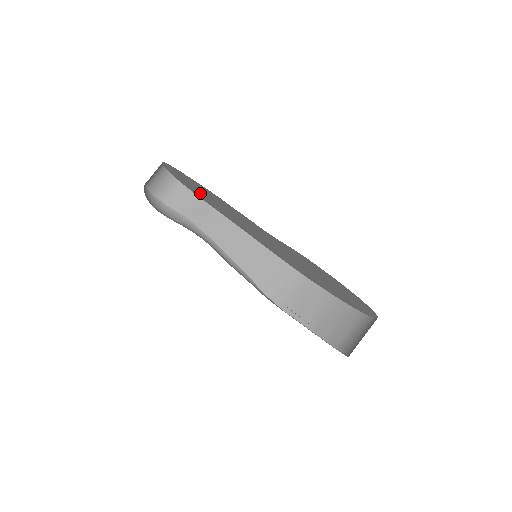
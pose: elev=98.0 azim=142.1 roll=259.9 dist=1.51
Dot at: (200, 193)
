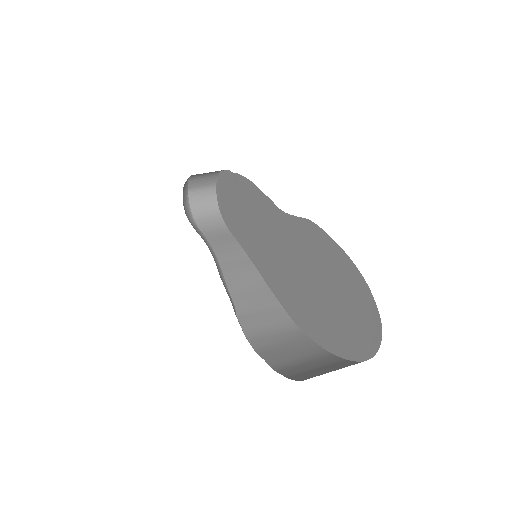
Dot at: (234, 213)
